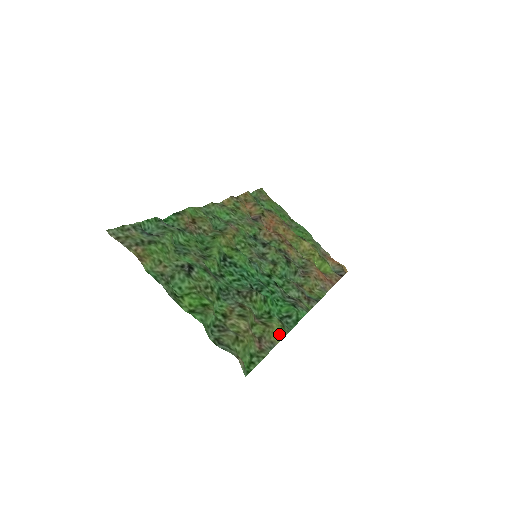
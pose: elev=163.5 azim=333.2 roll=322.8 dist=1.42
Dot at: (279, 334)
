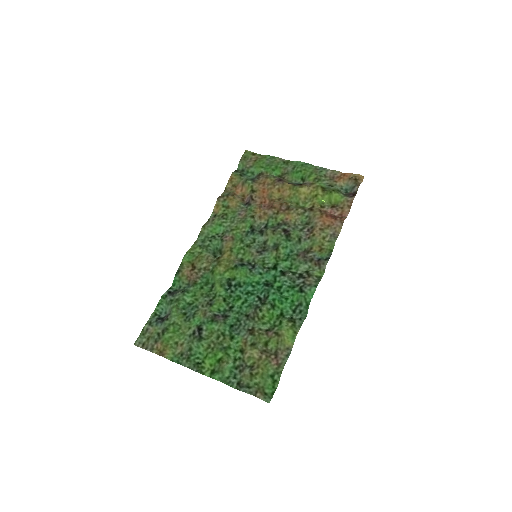
Dot at: (290, 338)
